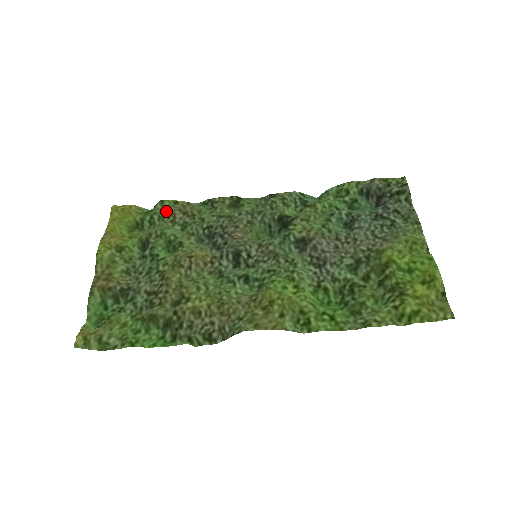
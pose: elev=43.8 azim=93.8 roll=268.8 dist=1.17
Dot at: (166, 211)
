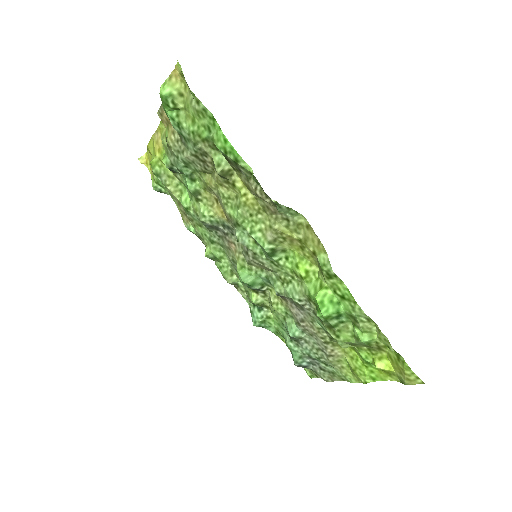
Dot at: (173, 199)
